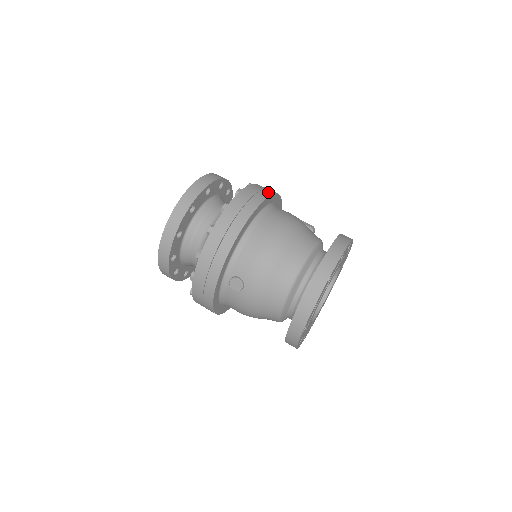
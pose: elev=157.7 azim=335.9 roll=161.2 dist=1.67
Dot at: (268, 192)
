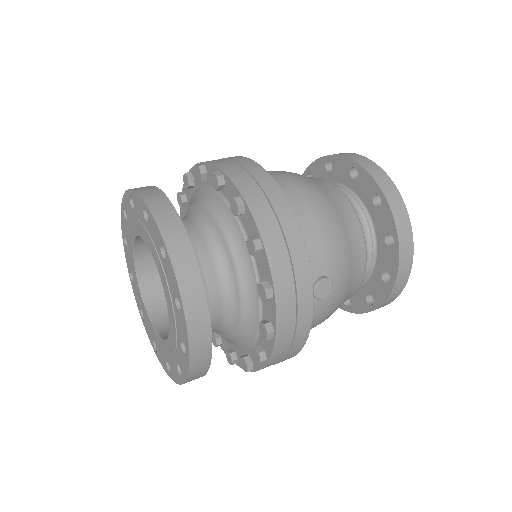
Dot at: (237, 157)
